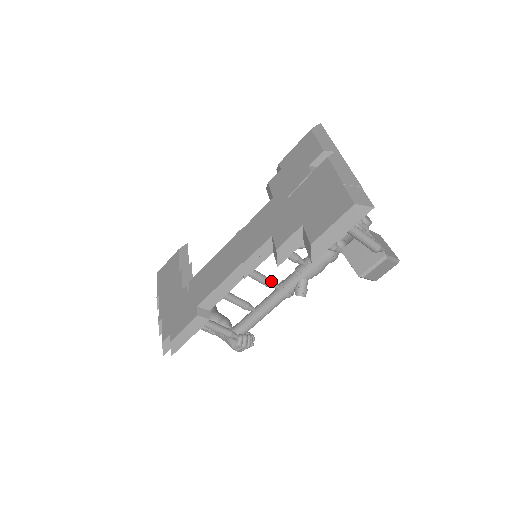
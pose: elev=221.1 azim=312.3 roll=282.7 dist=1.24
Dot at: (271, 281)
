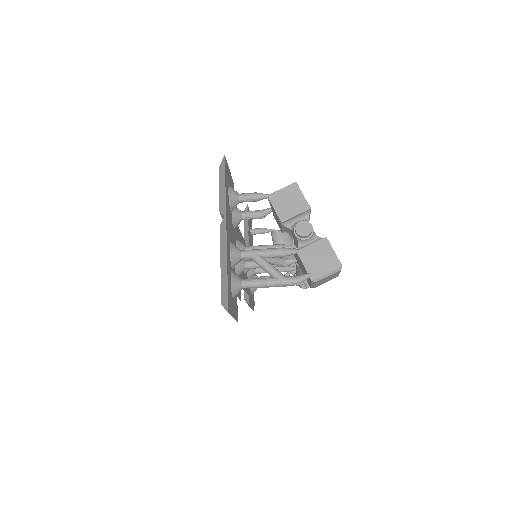
Dot at: occluded
